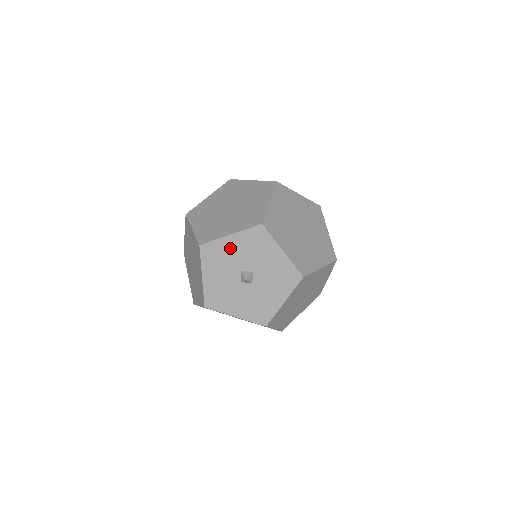
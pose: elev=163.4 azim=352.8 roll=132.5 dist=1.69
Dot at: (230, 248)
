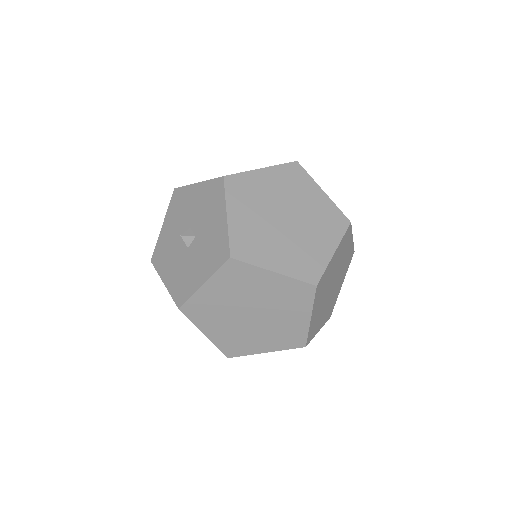
Dot at: (167, 234)
